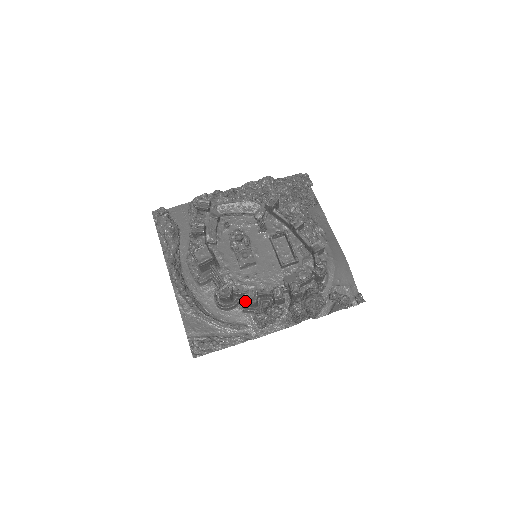
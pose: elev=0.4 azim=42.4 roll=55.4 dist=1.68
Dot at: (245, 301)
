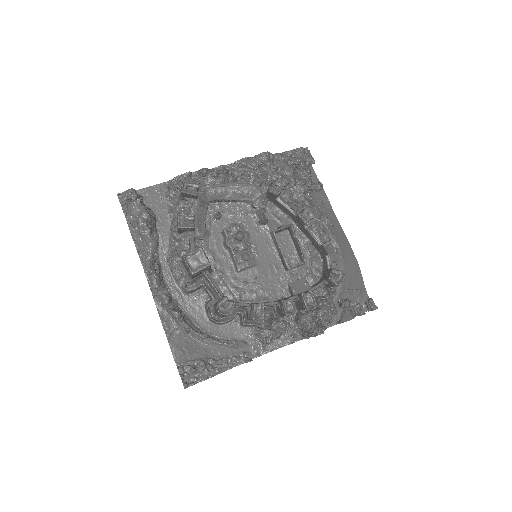
Dot at: (244, 313)
